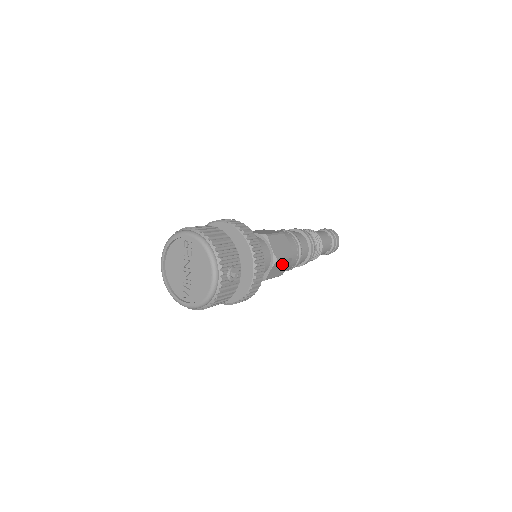
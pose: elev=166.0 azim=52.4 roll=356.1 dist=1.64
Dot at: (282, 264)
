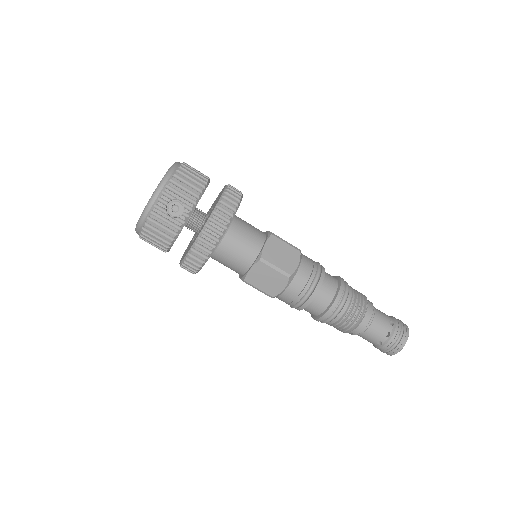
Dot at: (271, 275)
